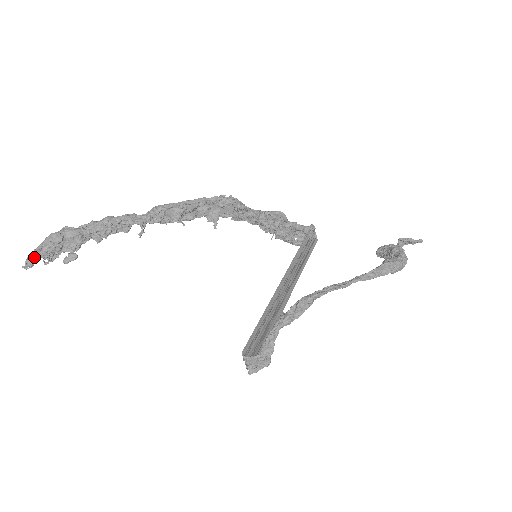
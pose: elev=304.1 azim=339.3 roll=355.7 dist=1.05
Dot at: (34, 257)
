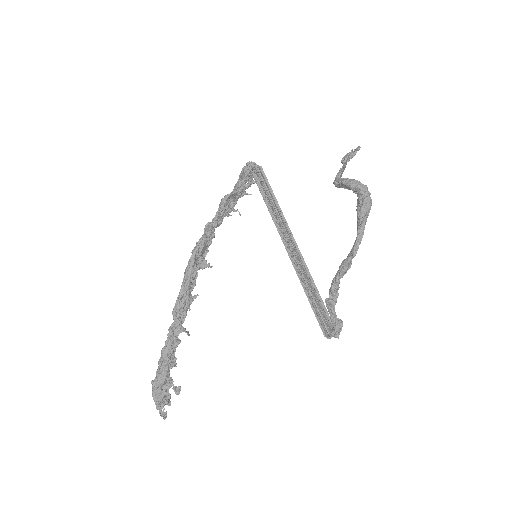
Dot at: (162, 411)
